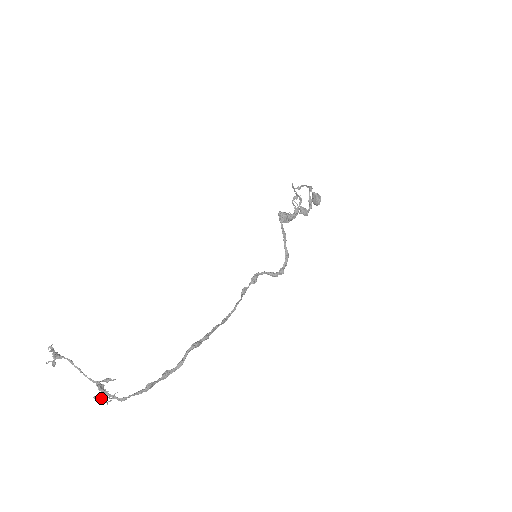
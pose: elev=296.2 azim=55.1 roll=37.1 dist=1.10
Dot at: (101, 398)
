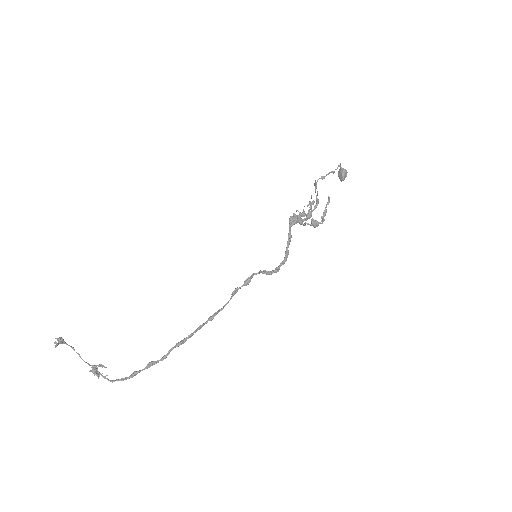
Dot at: occluded
